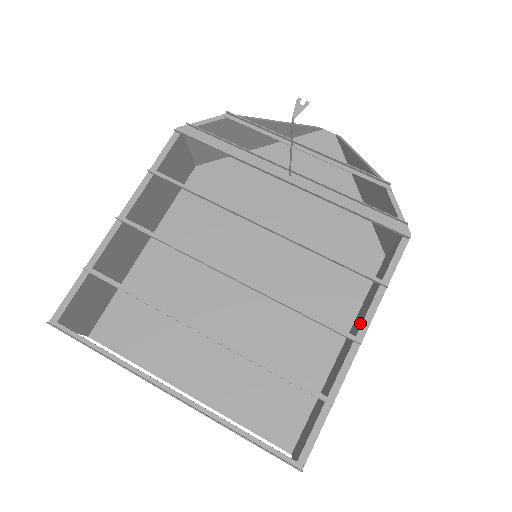
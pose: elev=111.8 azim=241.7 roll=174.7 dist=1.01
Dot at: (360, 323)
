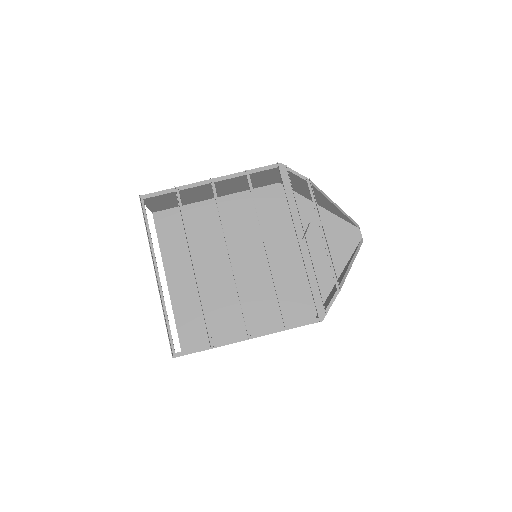
Dot at: occluded
